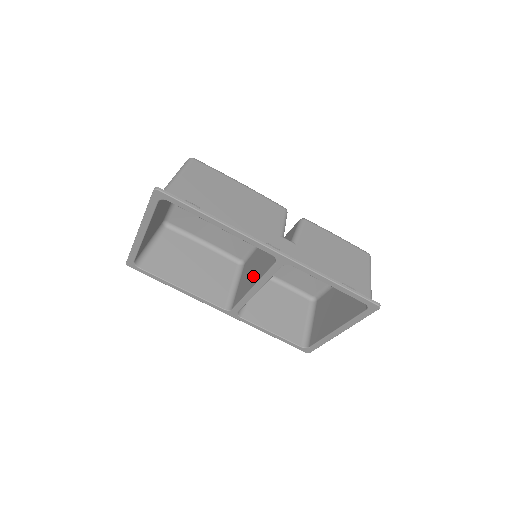
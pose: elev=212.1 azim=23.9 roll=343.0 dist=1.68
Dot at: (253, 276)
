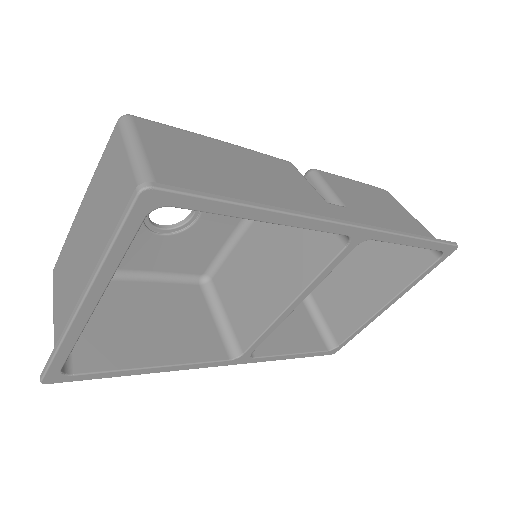
Dot at: (274, 287)
